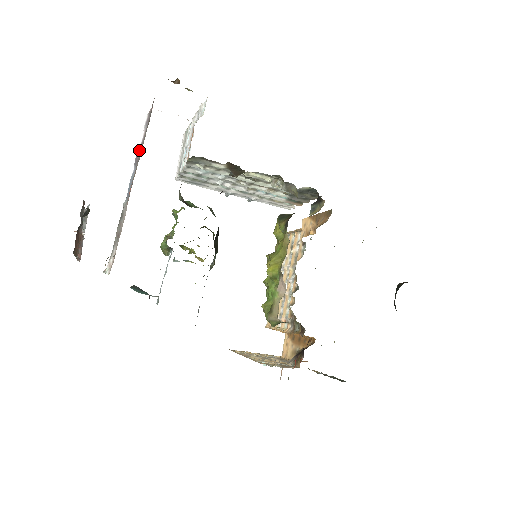
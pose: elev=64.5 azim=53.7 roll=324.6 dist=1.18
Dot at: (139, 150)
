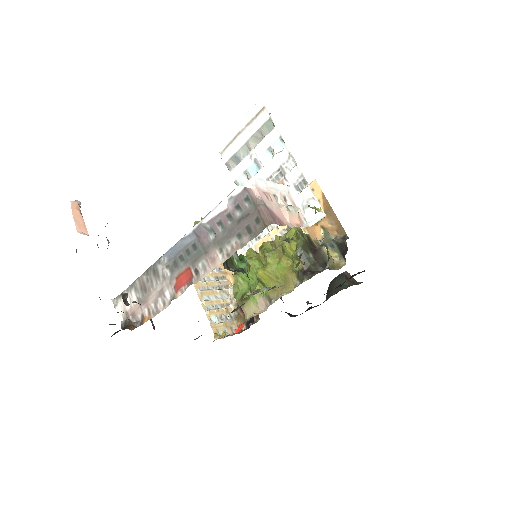
Dot at: (208, 222)
